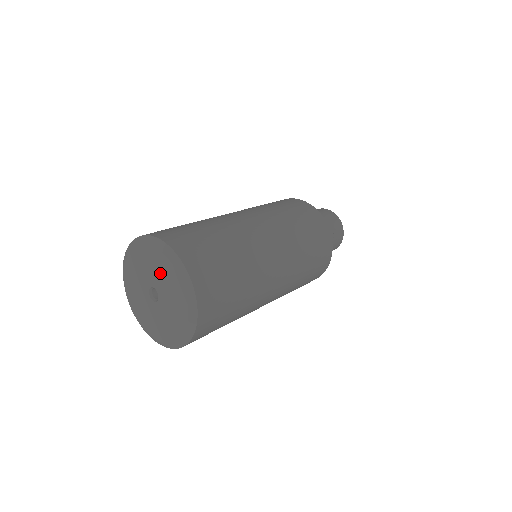
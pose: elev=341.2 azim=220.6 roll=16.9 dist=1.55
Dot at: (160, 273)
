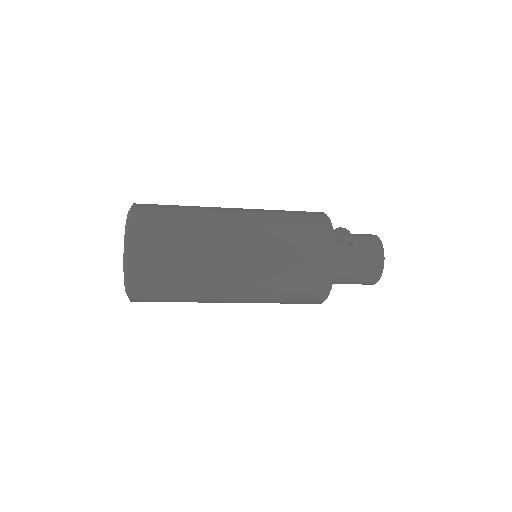
Dot at: occluded
